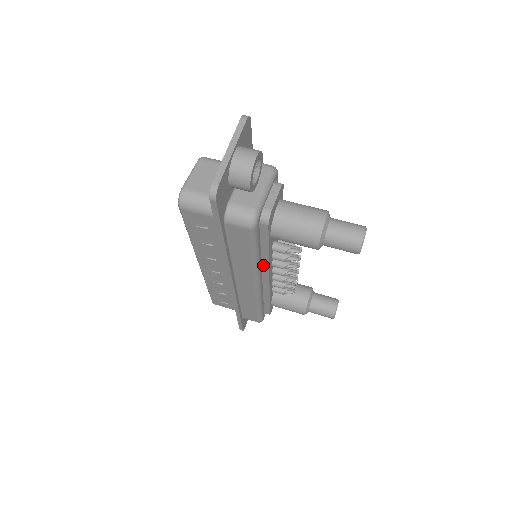
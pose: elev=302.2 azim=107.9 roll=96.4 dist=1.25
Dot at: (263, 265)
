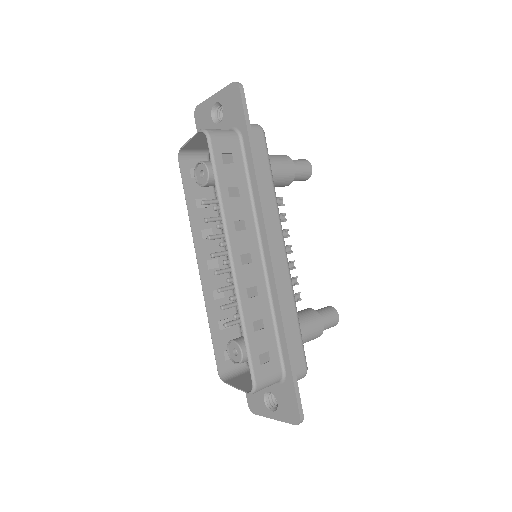
Dot at: occluded
